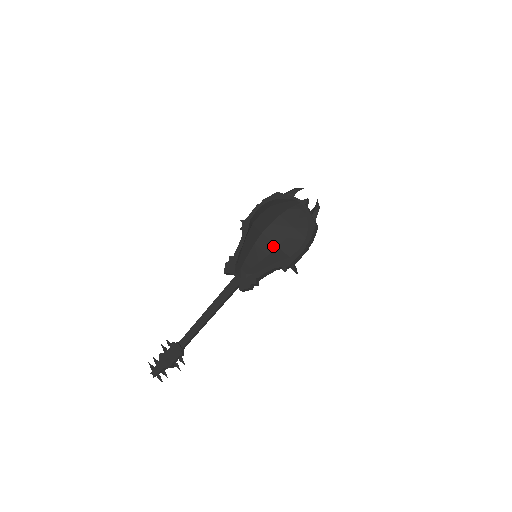
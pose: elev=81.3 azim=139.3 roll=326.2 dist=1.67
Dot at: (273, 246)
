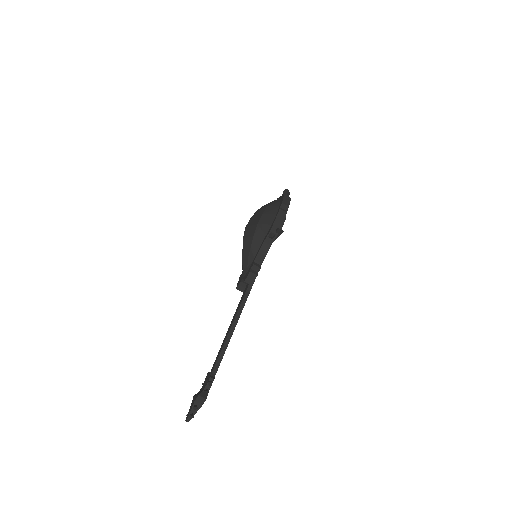
Dot at: (254, 227)
